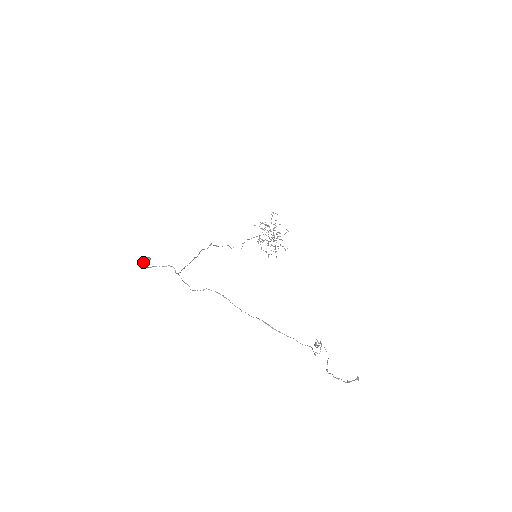
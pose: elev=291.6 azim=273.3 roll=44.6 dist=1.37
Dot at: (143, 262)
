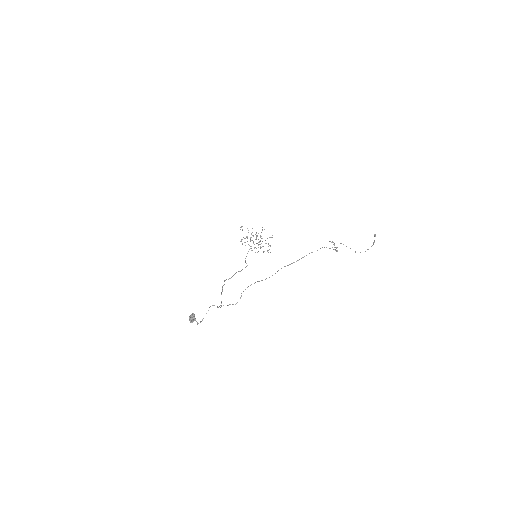
Dot at: (192, 319)
